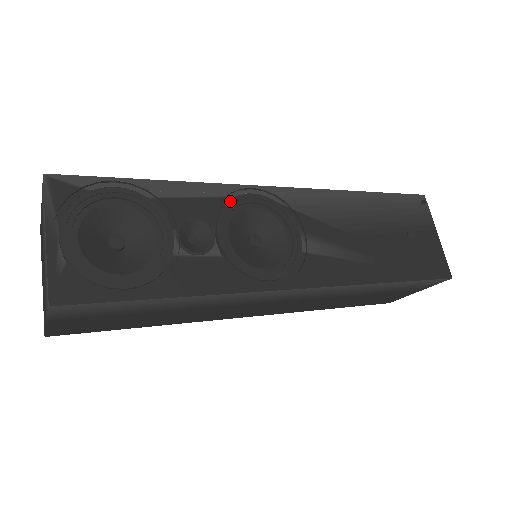
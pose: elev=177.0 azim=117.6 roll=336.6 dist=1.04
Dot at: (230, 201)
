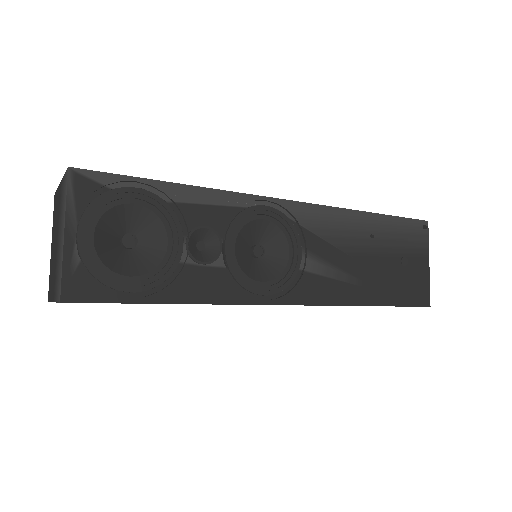
Dot at: (243, 212)
